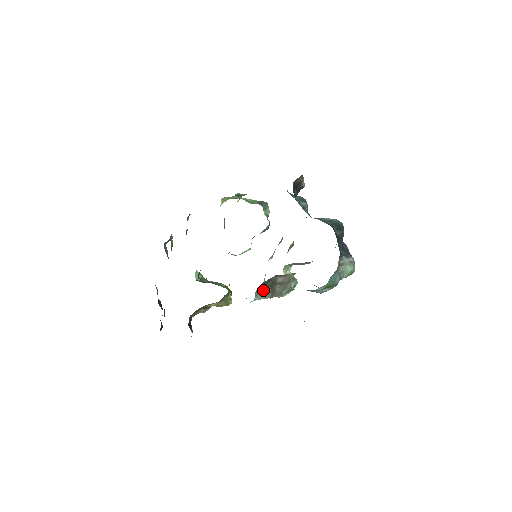
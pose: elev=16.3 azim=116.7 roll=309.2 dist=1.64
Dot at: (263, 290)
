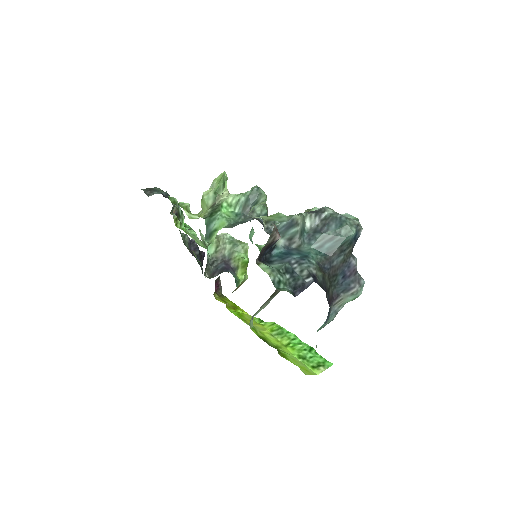
Dot at: (262, 306)
